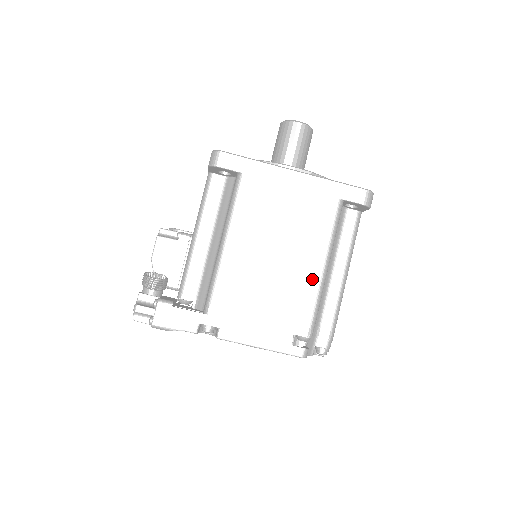
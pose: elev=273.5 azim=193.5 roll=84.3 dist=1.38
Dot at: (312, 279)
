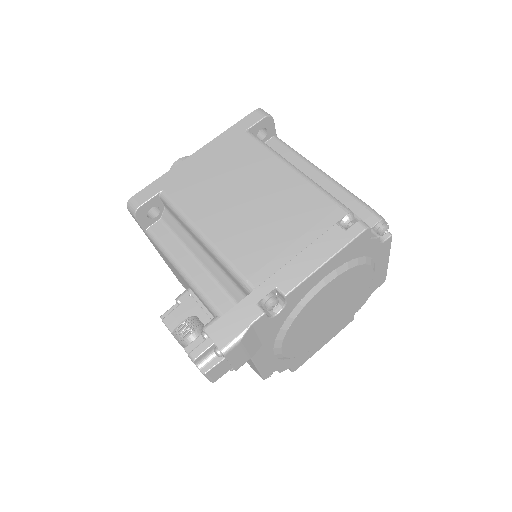
Dot at: (294, 183)
